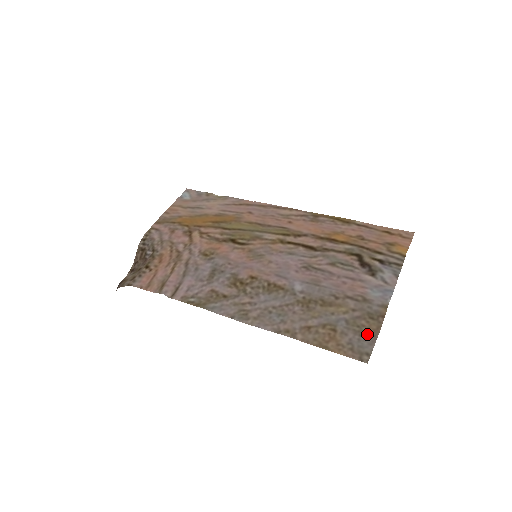
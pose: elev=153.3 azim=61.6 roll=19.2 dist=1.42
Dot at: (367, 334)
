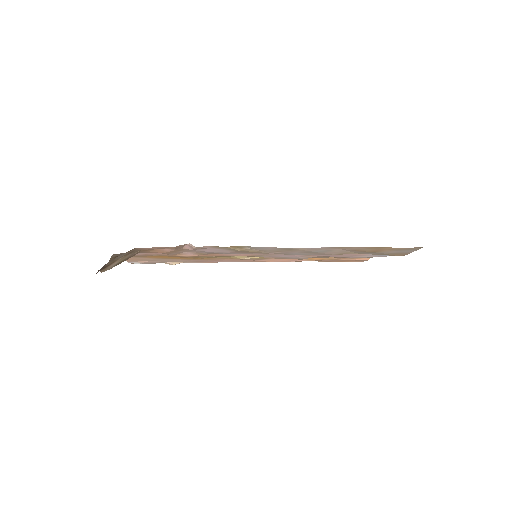
Dot at: (400, 253)
